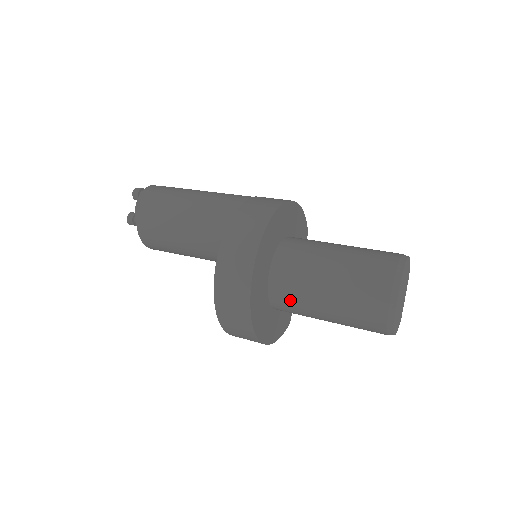
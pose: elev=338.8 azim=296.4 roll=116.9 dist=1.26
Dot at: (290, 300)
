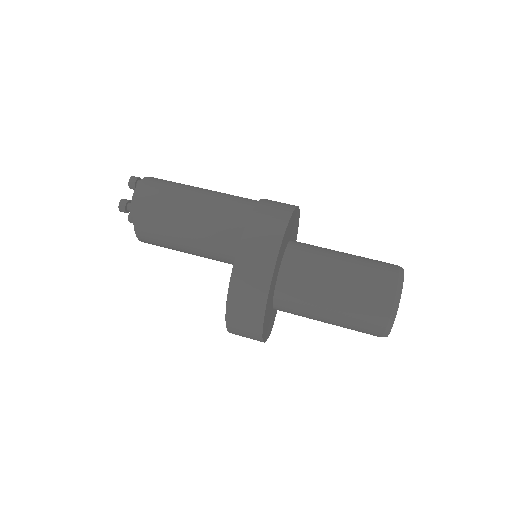
Dot at: (297, 294)
